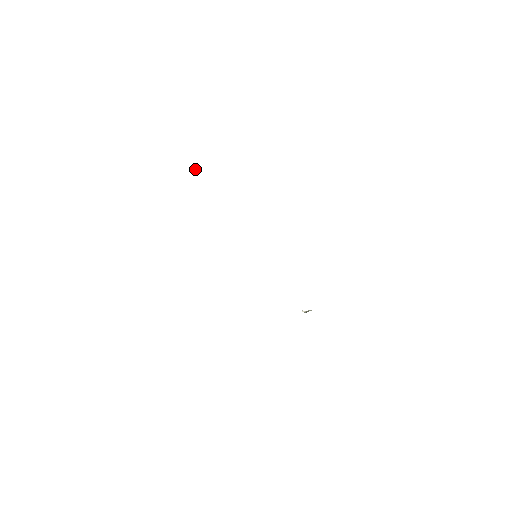
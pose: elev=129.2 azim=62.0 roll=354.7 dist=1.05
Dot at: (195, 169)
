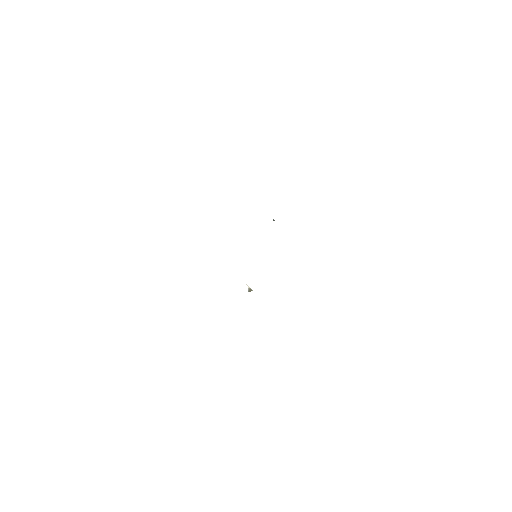
Dot at: (273, 219)
